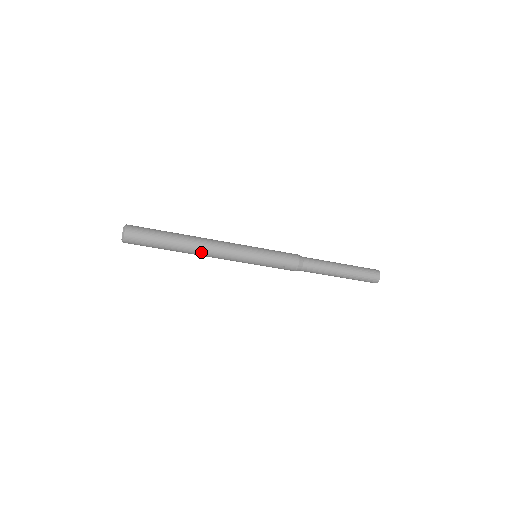
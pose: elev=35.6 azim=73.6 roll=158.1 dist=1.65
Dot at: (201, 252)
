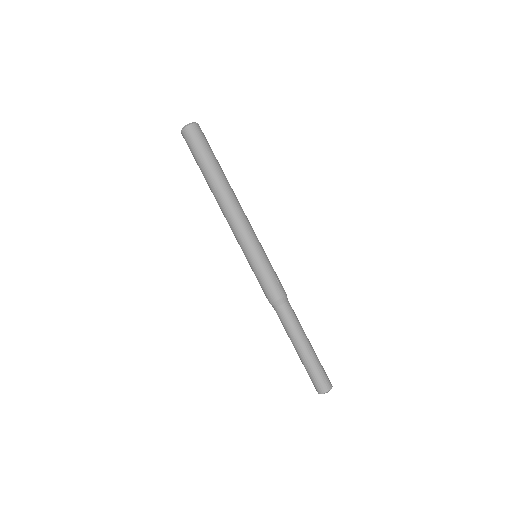
Dot at: (234, 196)
